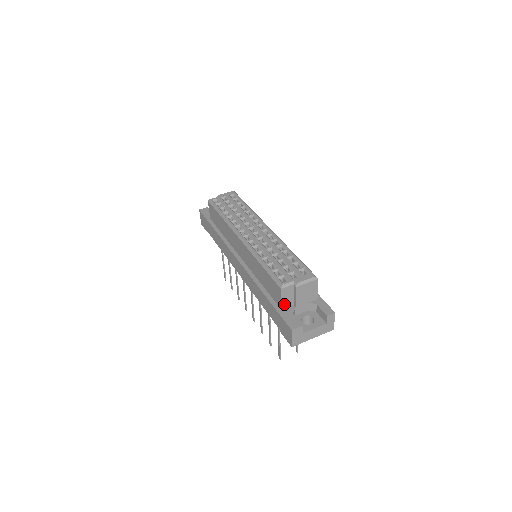
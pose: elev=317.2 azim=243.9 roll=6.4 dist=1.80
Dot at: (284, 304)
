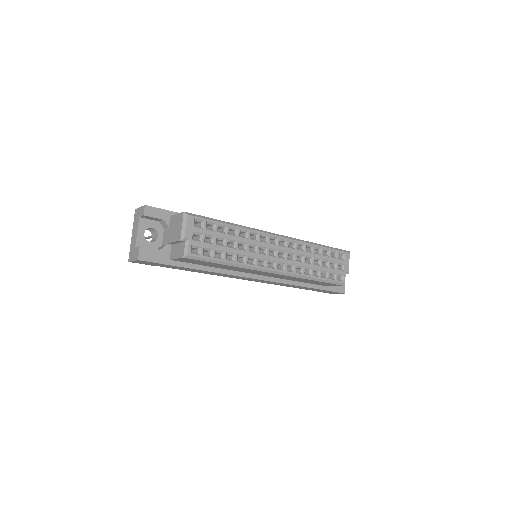
Dot at: occluded
